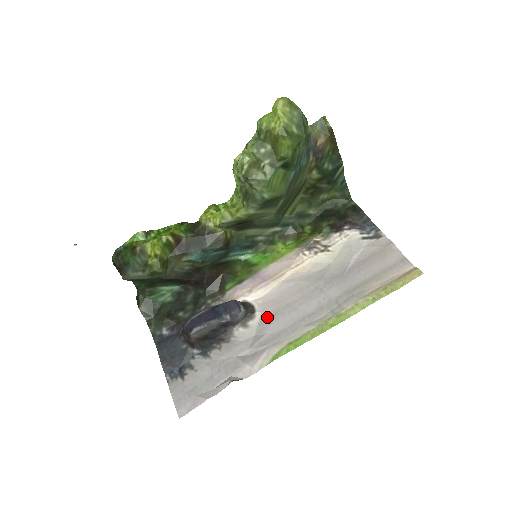
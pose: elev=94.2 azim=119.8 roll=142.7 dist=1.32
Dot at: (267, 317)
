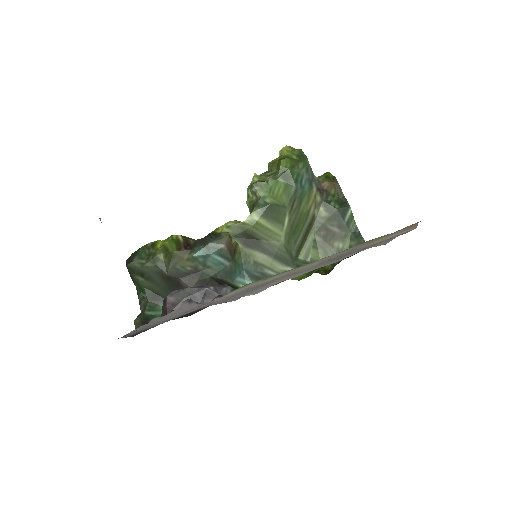
Dot at: (253, 290)
